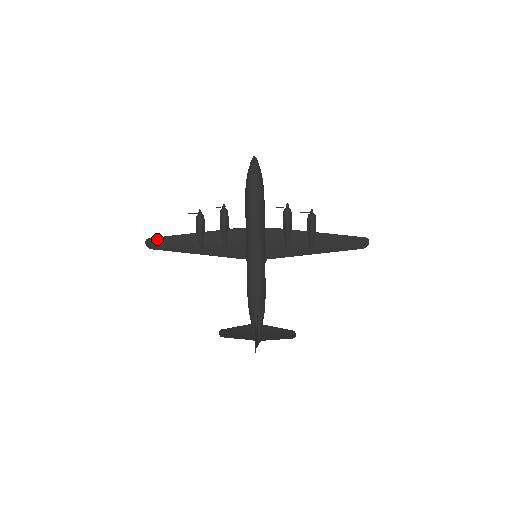
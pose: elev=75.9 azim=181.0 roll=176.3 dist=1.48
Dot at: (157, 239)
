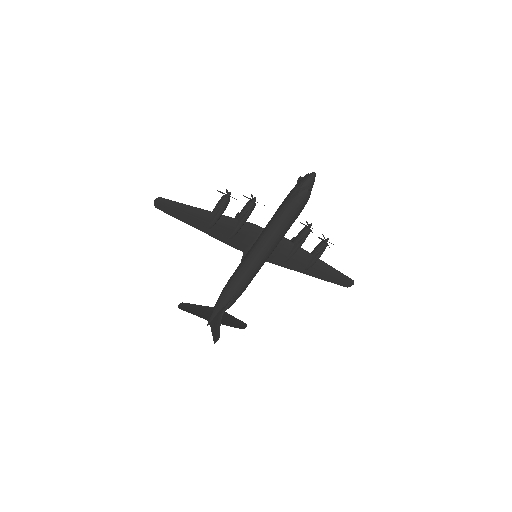
Dot at: (170, 202)
